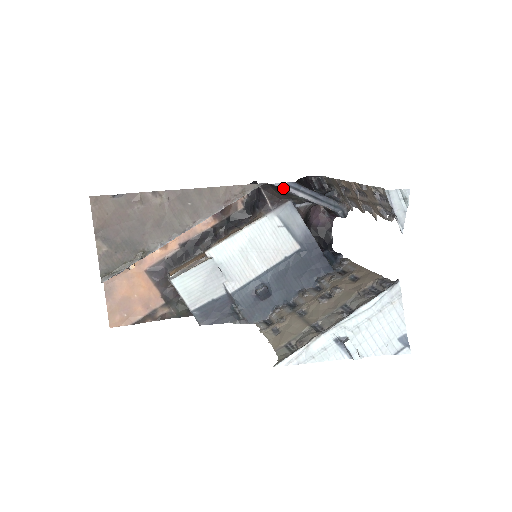
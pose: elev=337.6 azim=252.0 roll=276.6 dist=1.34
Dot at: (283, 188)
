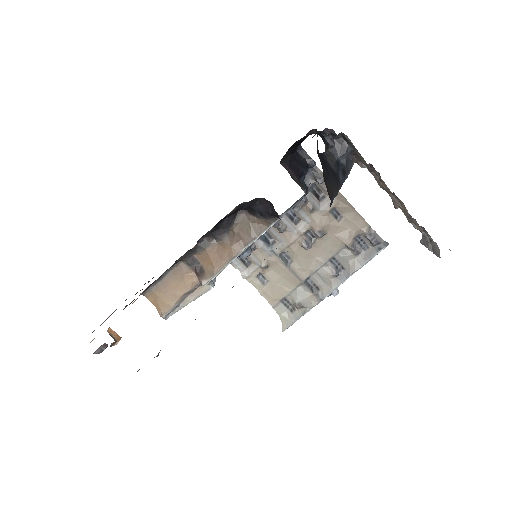
Dot at: occluded
